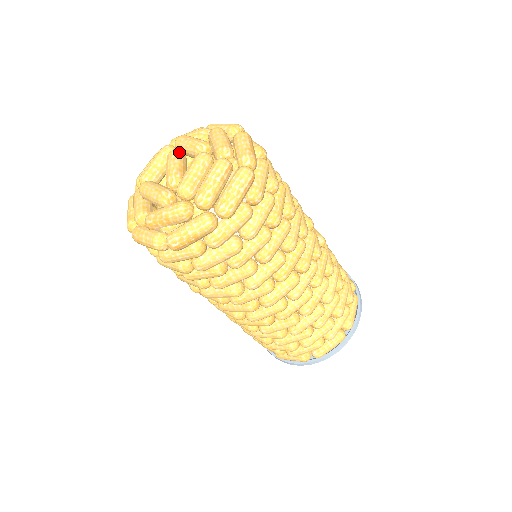
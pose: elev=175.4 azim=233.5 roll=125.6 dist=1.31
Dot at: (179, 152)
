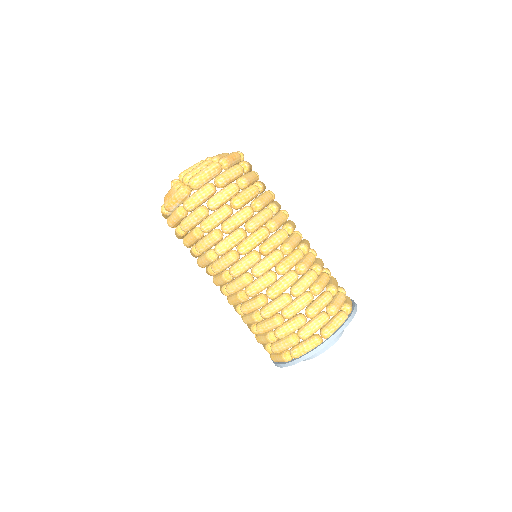
Dot at: occluded
